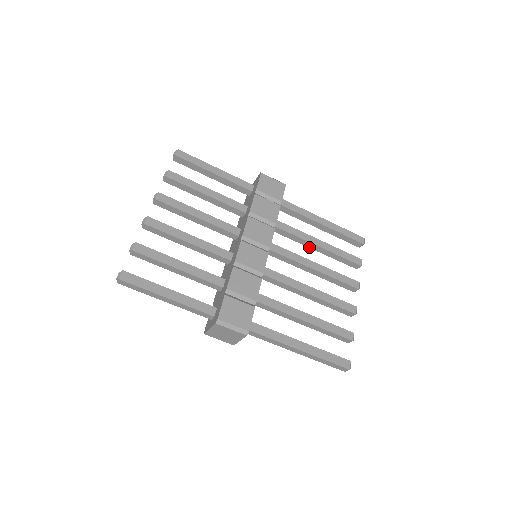
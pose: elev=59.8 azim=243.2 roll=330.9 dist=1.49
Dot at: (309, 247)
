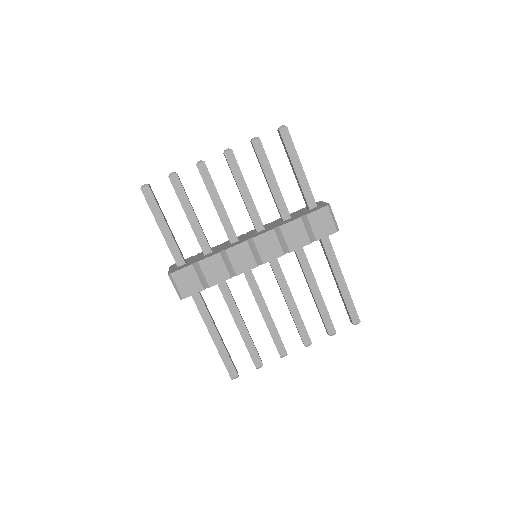
Dot at: (308, 286)
